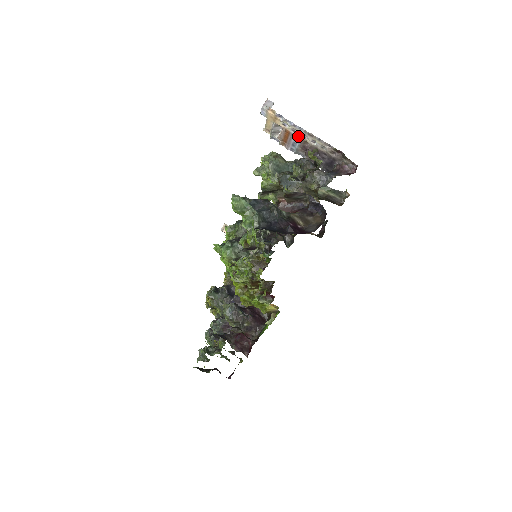
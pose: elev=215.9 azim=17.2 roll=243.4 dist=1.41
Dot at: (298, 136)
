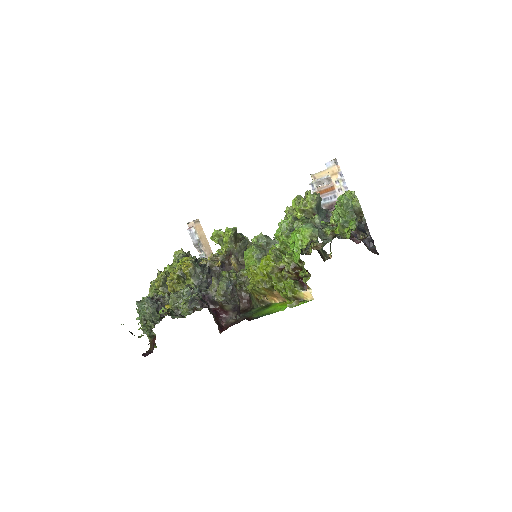
Dot at: (338, 196)
